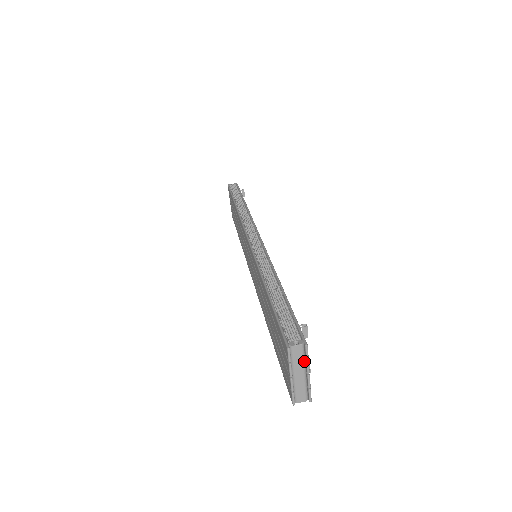
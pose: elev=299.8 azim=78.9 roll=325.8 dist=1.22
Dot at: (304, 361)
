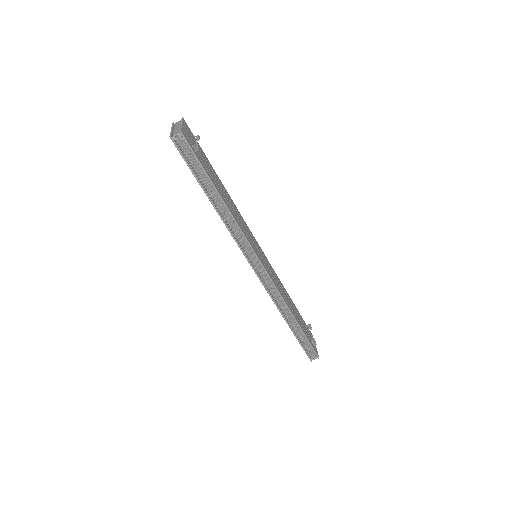
Dot at: occluded
